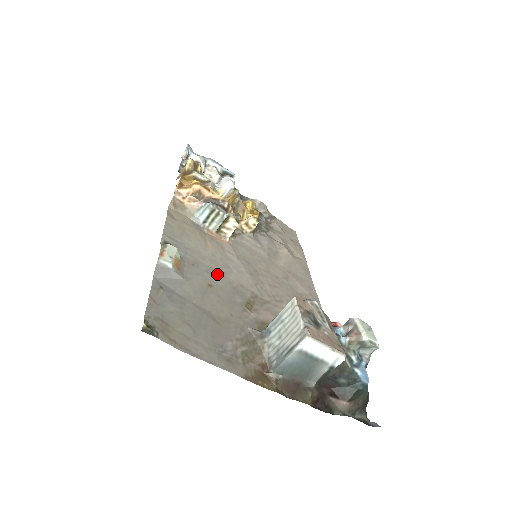
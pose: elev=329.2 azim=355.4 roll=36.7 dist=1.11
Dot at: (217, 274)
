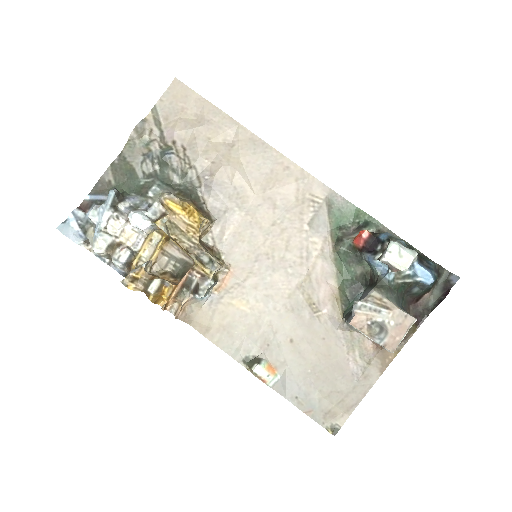
Dot at: (277, 322)
